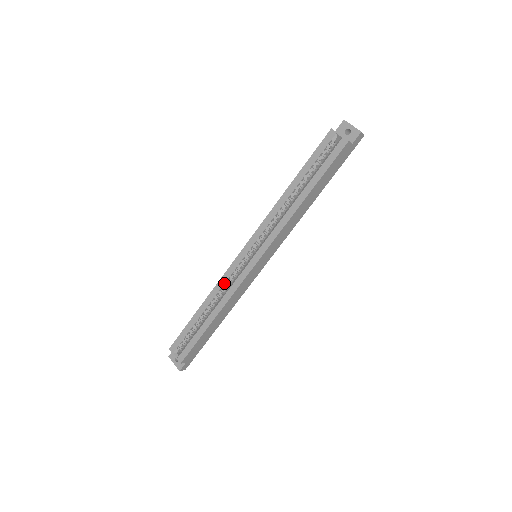
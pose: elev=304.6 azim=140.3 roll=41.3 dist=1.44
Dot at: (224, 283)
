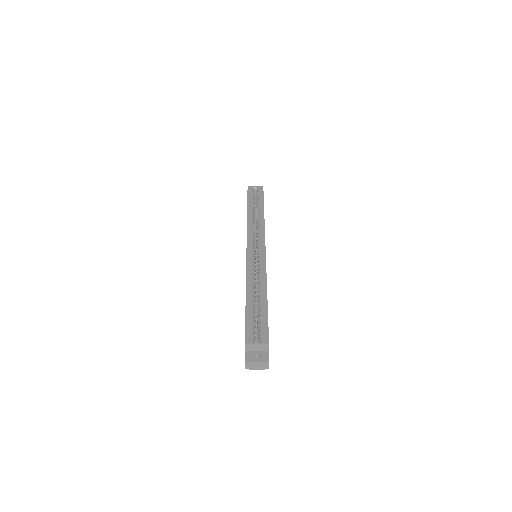
Dot at: (252, 271)
